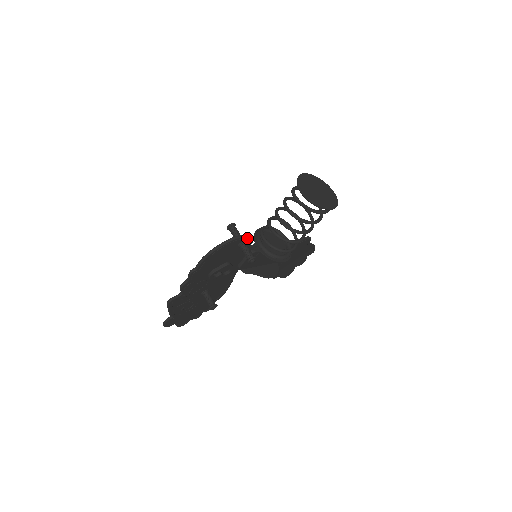
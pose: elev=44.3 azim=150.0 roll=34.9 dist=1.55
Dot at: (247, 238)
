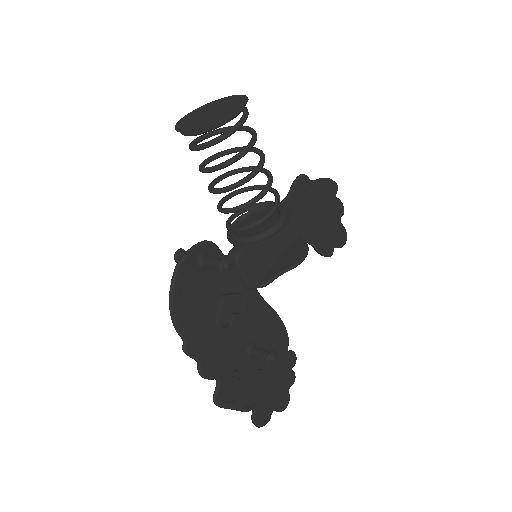
Dot at: (200, 249)
